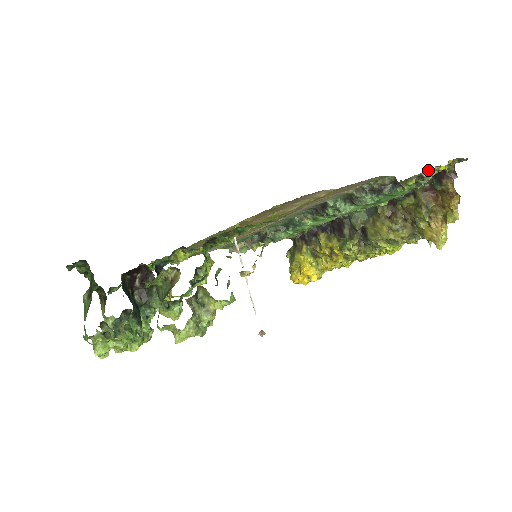
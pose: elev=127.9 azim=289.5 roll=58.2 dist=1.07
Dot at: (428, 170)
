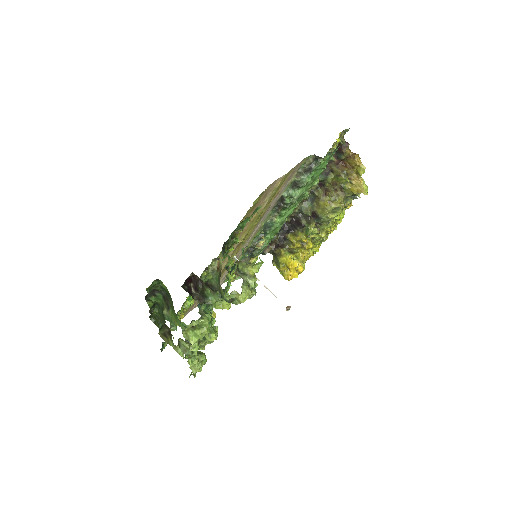
Dot at: occluded
